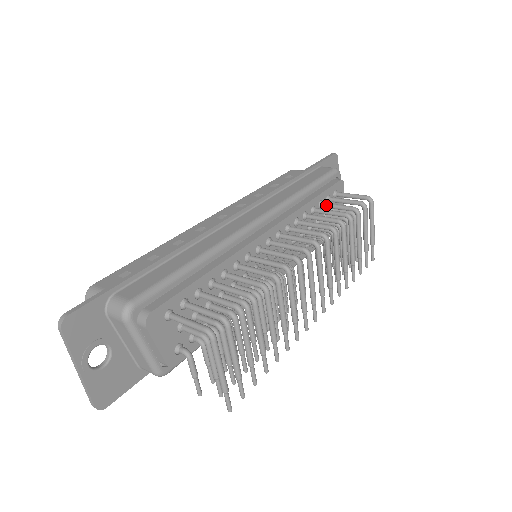
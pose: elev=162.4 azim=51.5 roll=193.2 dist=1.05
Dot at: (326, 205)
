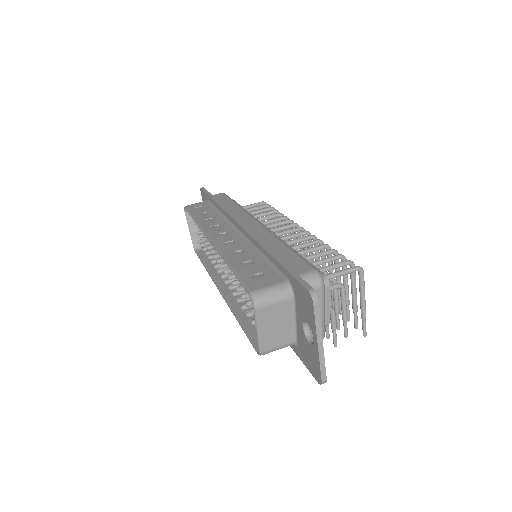
Dot at: occluded
